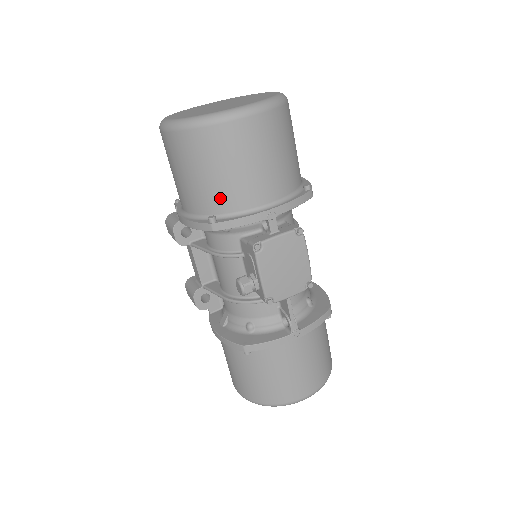
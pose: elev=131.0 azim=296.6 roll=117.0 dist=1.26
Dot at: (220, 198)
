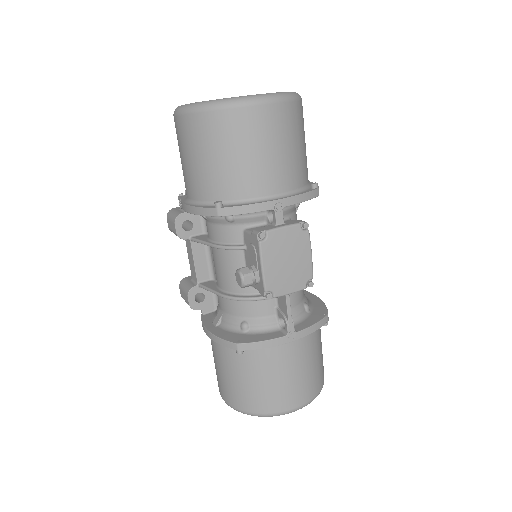
Dot at: (228, 184)
